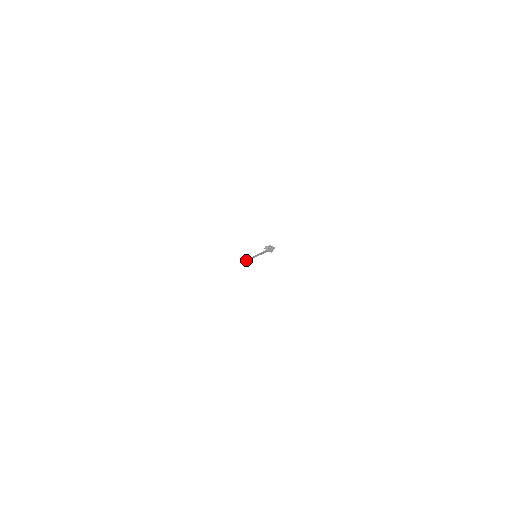
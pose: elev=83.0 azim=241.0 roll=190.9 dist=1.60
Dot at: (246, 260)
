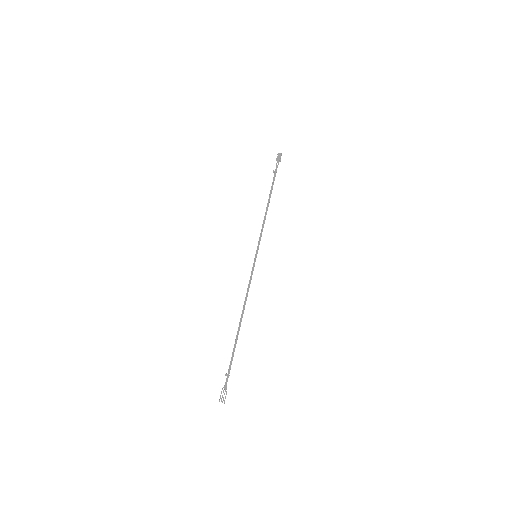
Dot at: (227, 374)
